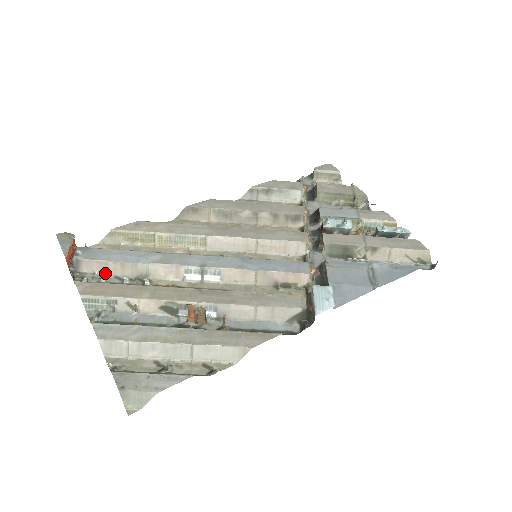
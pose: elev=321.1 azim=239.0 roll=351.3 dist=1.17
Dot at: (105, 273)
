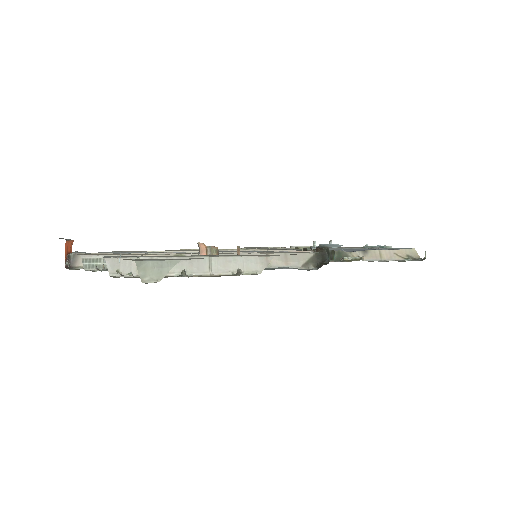
Dot at: occluded
